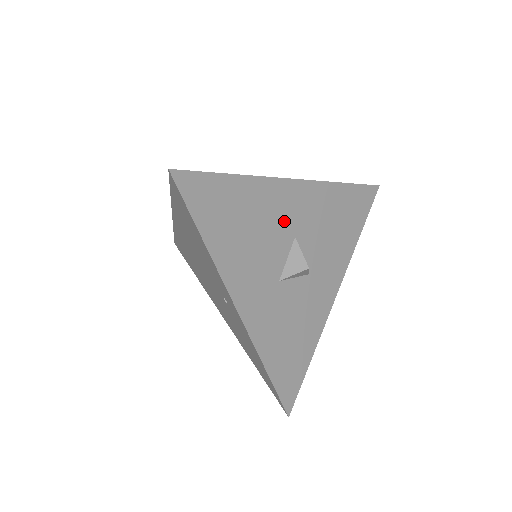
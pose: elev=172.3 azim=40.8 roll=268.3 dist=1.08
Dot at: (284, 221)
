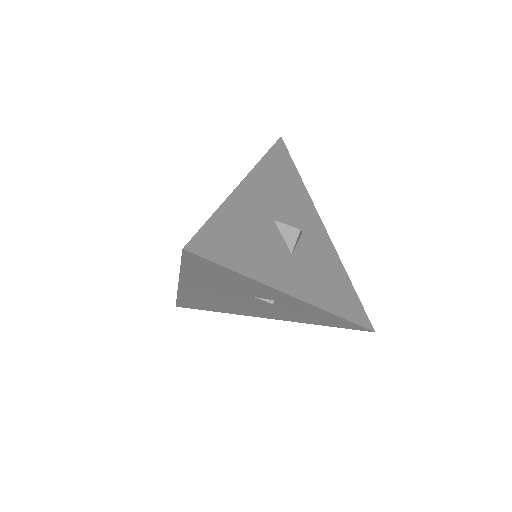
Dot at: (304, 221)
